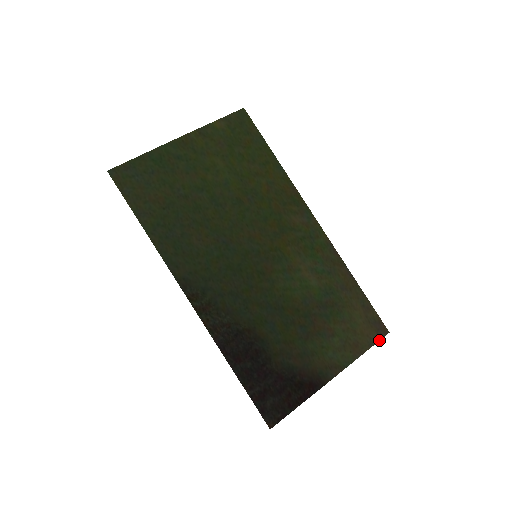
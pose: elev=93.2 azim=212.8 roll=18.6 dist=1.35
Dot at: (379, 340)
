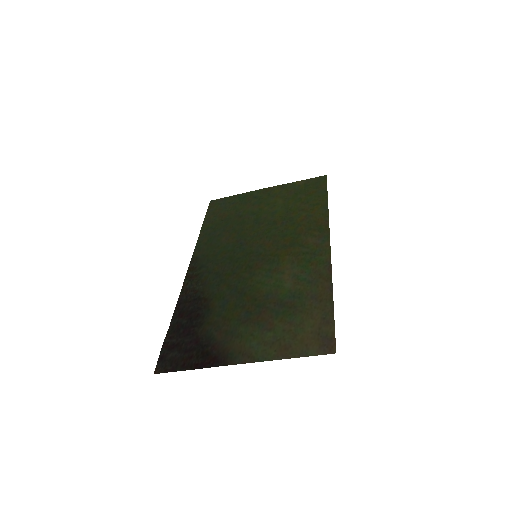
Dot at: (317, 355)
